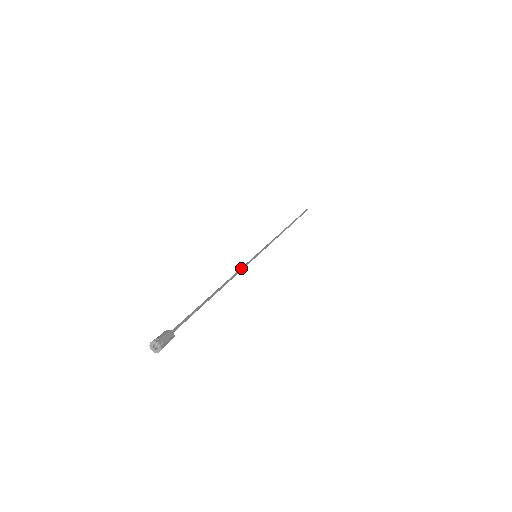
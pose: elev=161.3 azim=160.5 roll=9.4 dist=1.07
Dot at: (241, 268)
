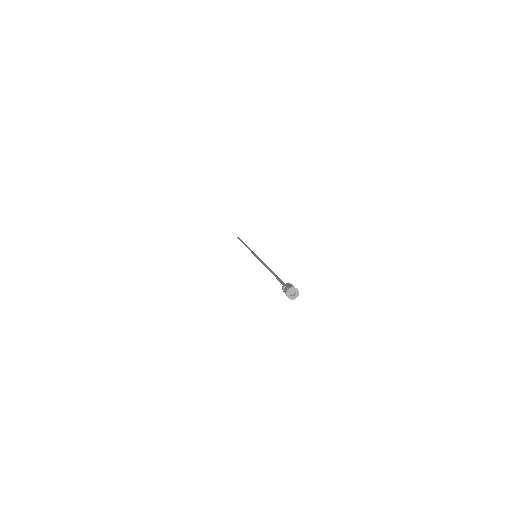
Dot at: occluded
